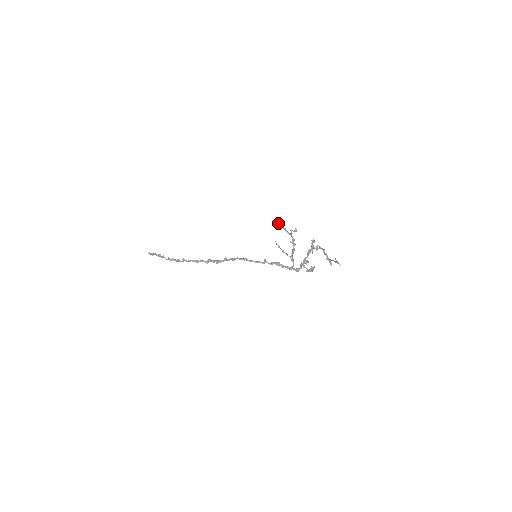
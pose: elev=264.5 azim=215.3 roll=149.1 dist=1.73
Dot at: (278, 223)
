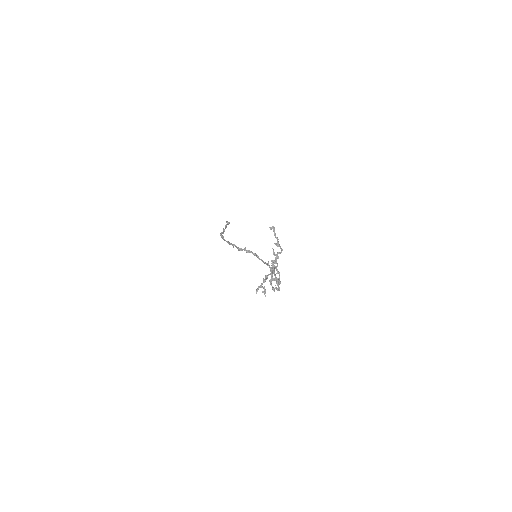
Dot at: (273, 231)
